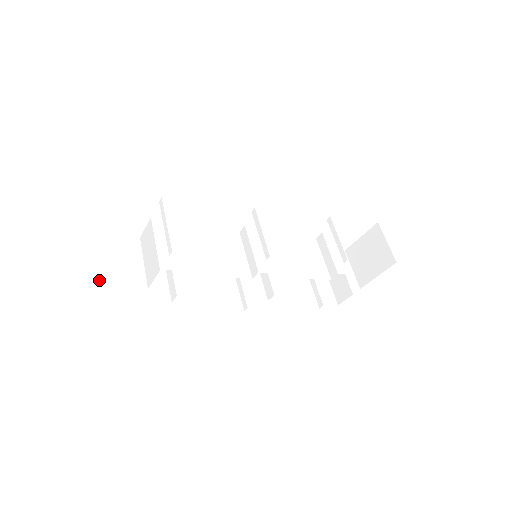
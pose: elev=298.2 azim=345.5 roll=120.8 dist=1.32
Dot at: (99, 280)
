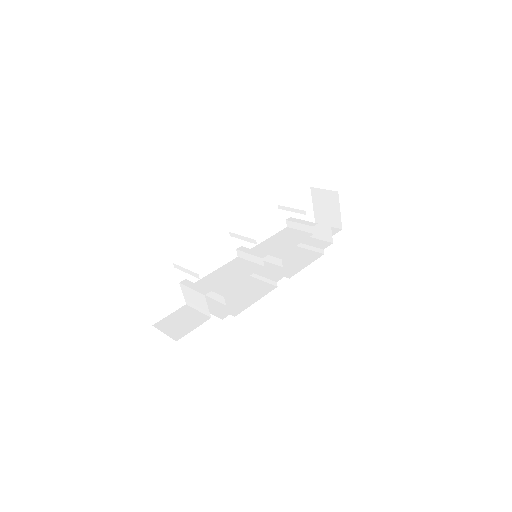
Dot at: (180, 334)
